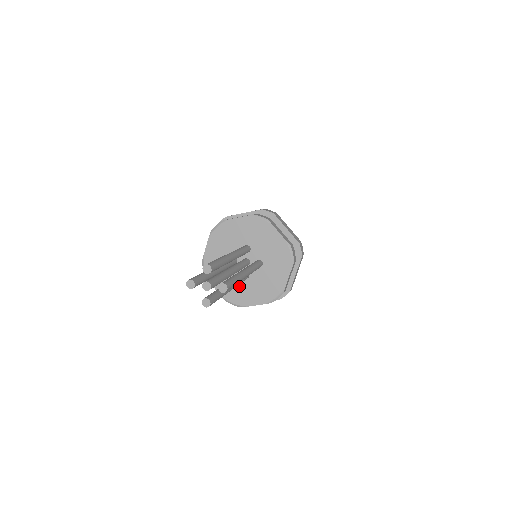
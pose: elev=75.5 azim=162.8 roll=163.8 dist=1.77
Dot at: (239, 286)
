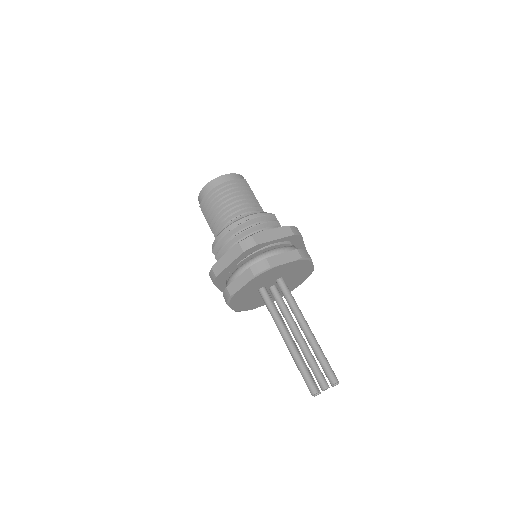
Dot at: (255, 301)
